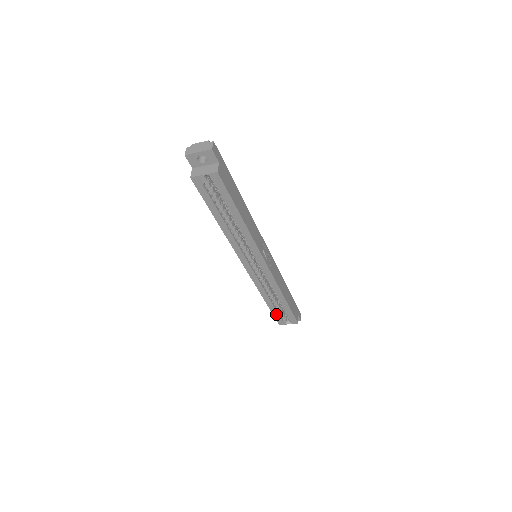
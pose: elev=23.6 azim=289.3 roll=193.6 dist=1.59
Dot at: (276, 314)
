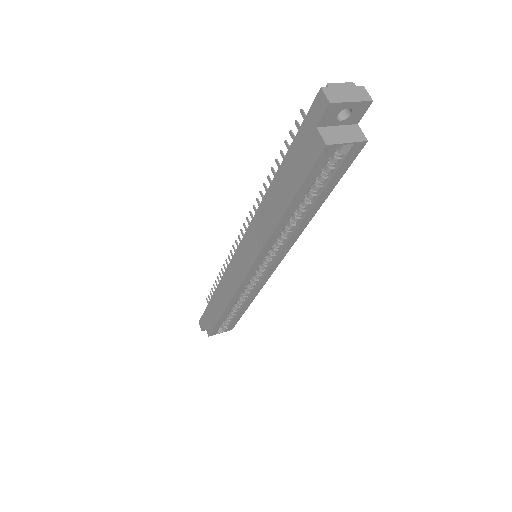
Dot at: (219, 325)
